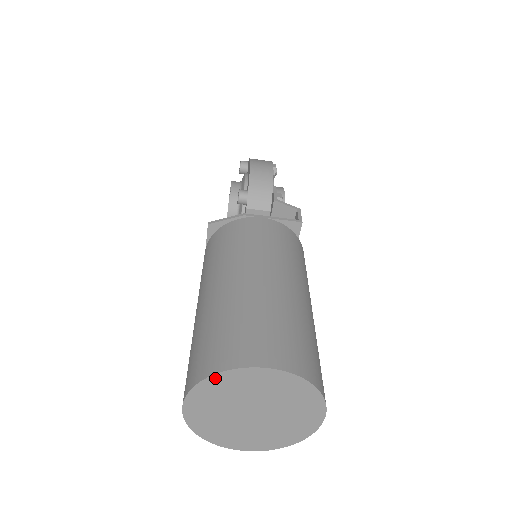
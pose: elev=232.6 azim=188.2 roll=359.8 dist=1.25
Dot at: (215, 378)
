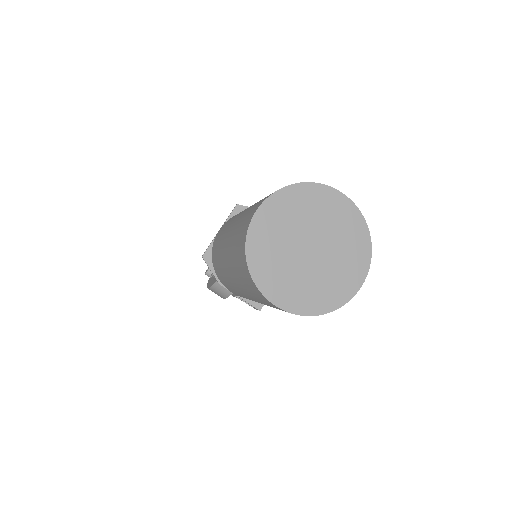
Dot at: (303, 187)
